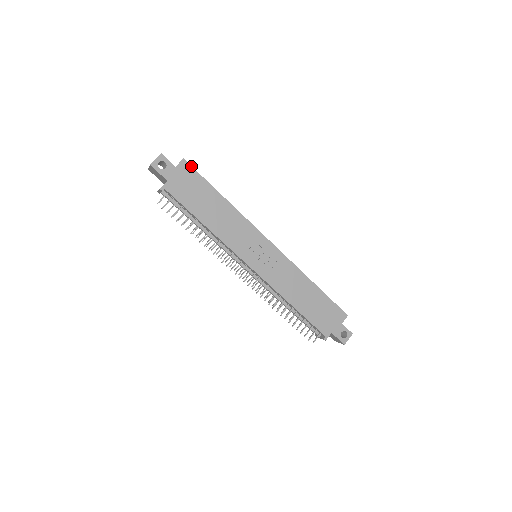
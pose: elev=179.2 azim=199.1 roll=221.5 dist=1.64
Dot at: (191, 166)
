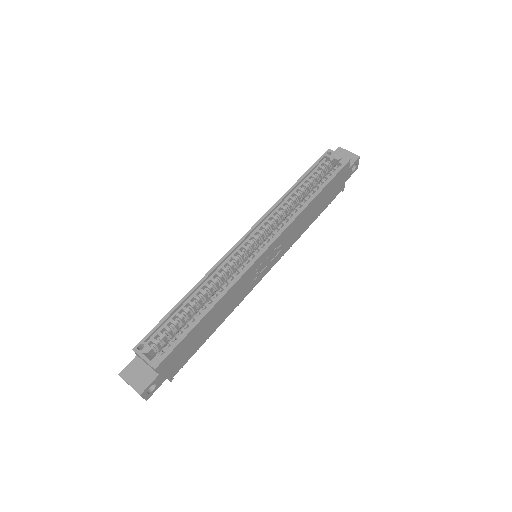
Dot at: (165, 358)
